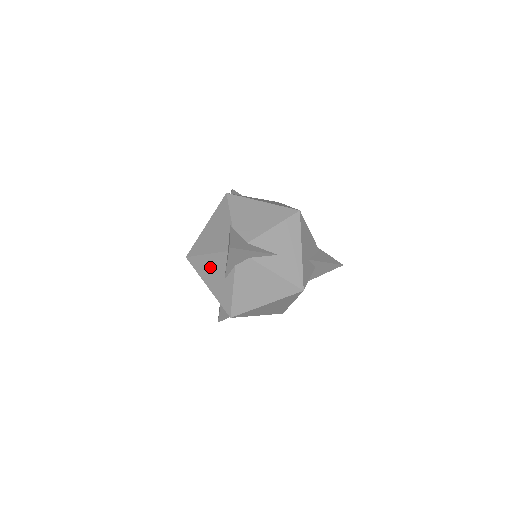
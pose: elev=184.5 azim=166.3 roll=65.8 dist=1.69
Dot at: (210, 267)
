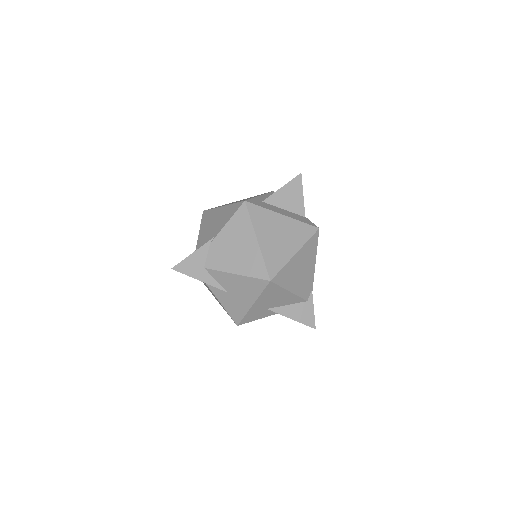
Dot at: occluded
